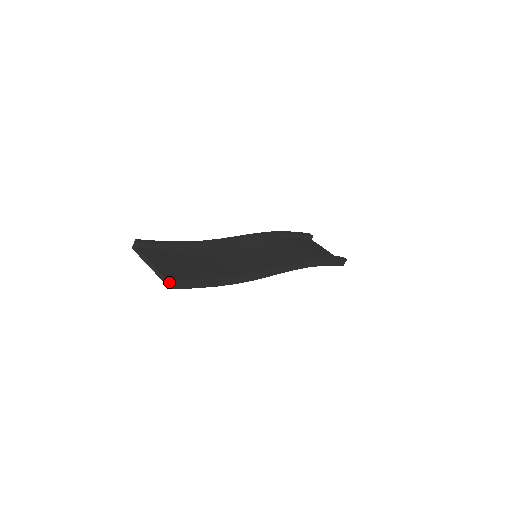
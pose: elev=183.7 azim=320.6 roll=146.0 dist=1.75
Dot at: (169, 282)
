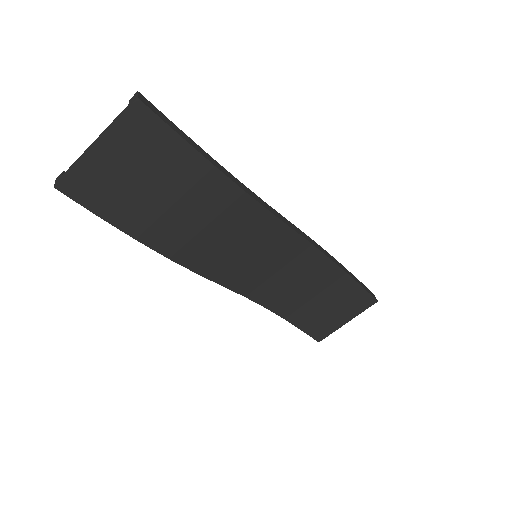
Dot at: (131, 101)
